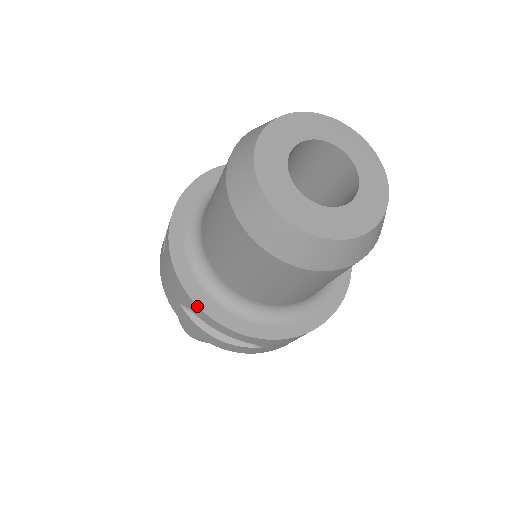
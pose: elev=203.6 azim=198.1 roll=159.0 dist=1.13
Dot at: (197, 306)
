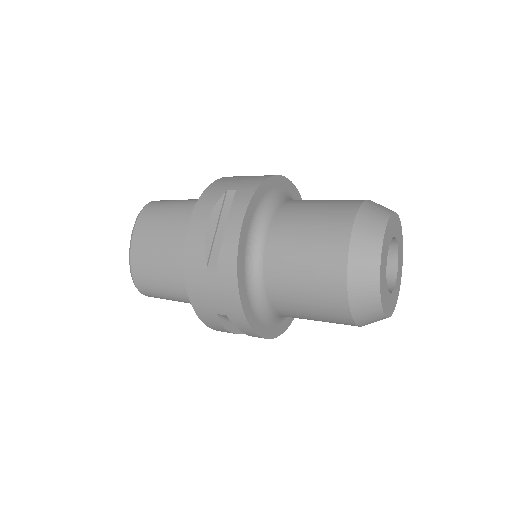
Dot at: (250, 327)
